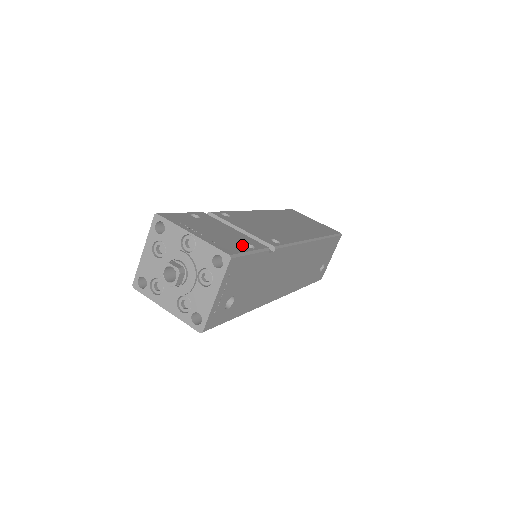
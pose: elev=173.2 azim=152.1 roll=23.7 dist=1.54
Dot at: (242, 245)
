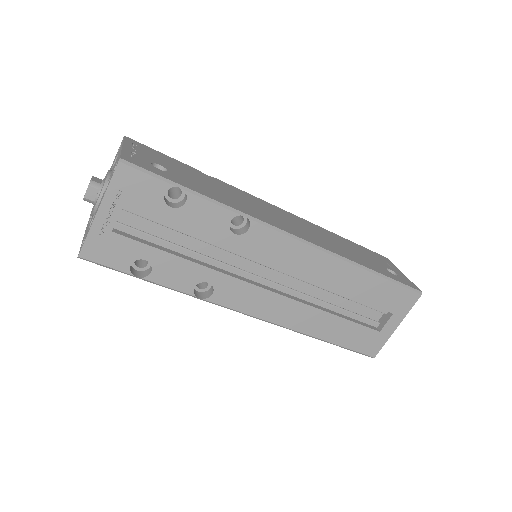
Dot at: occluded
